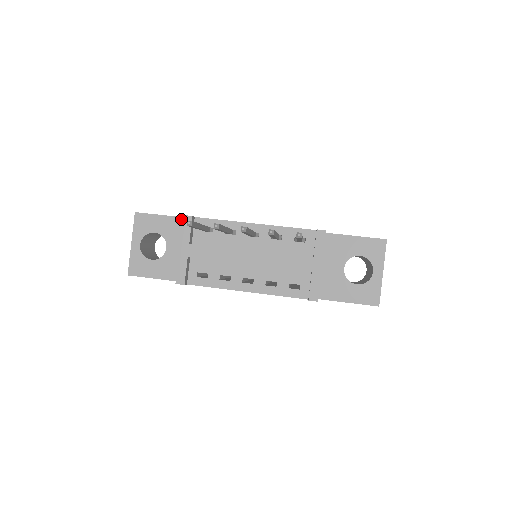
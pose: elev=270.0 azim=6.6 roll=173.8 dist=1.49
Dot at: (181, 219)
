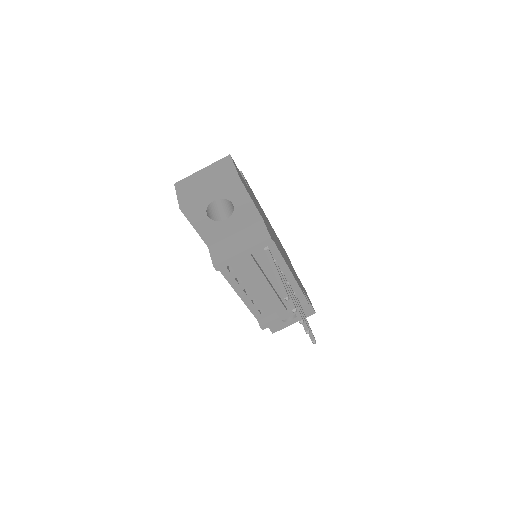
Dot at: (258, 213)
